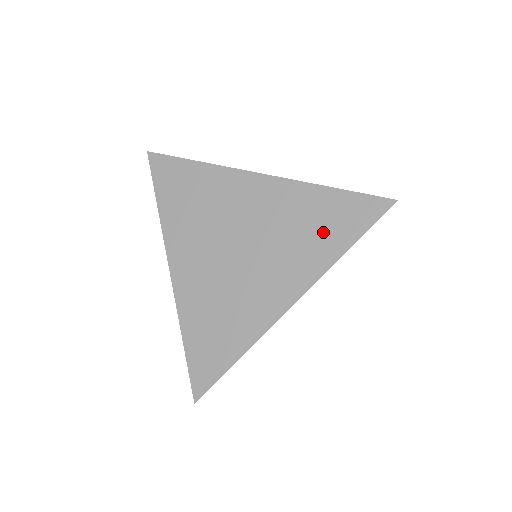
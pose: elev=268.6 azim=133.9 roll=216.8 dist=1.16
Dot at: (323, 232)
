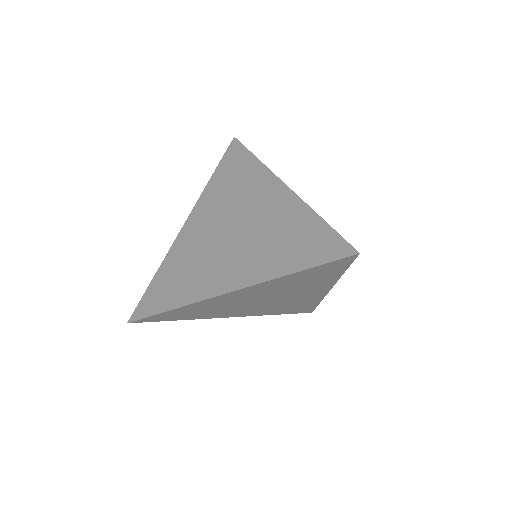
Dot at: (290, 249)
